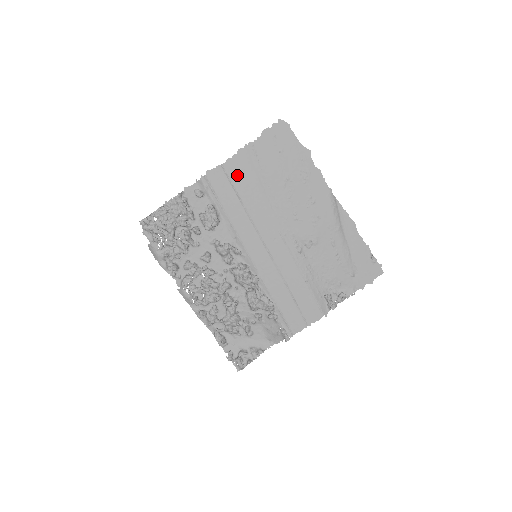
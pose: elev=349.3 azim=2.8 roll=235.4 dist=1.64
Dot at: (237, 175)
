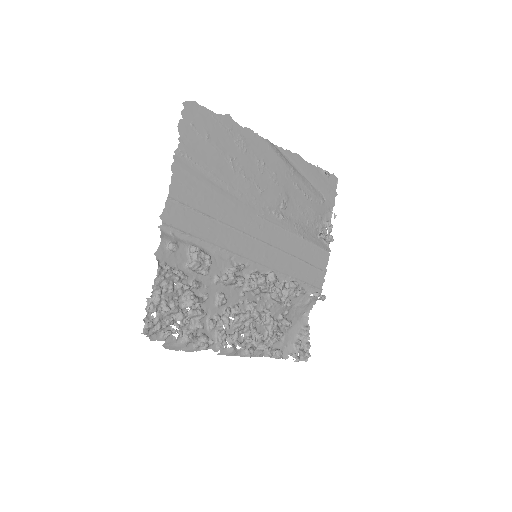
Dot at: (189, 195)
